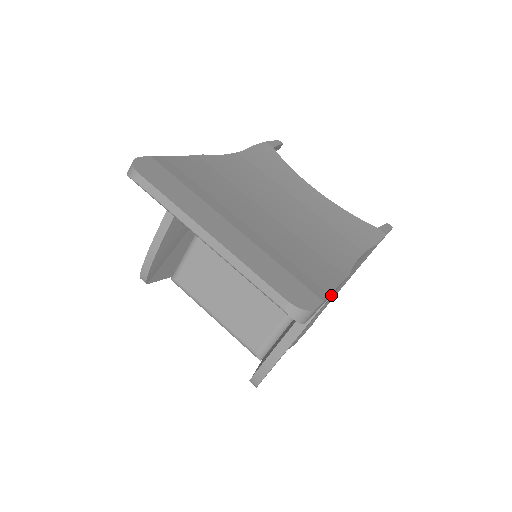
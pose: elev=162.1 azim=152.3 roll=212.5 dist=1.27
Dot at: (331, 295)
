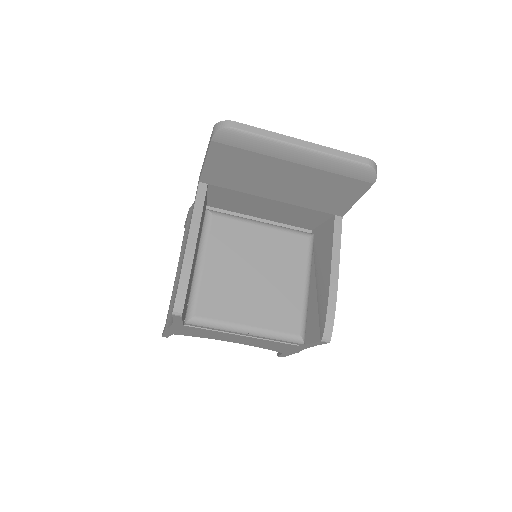
Dot at: (346, 212)
